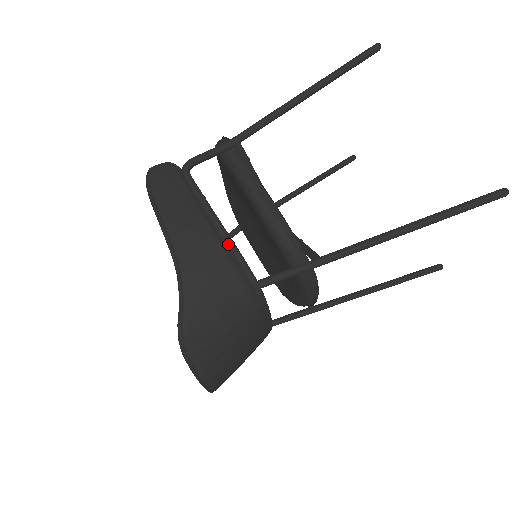
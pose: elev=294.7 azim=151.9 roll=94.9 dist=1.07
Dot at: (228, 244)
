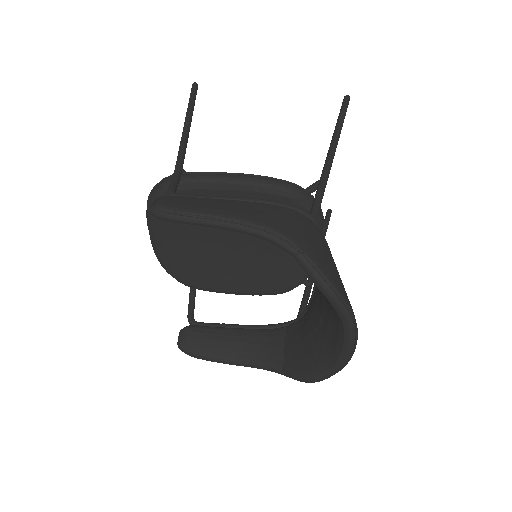
Dot at: (271, 203)
